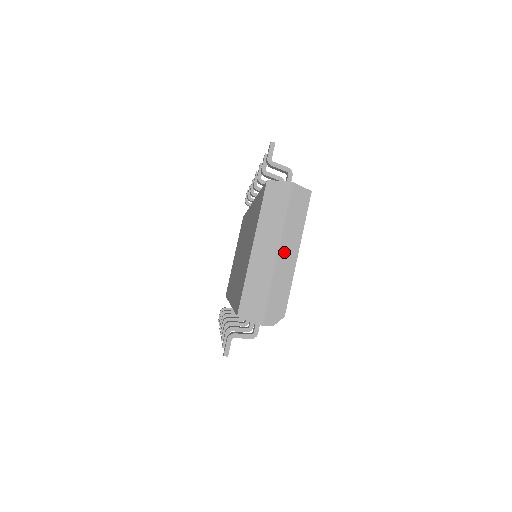
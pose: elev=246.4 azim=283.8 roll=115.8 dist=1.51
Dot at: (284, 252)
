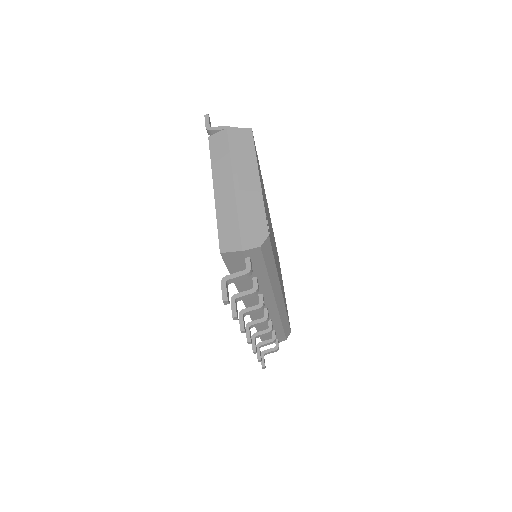
Dot at: (245, 181)
